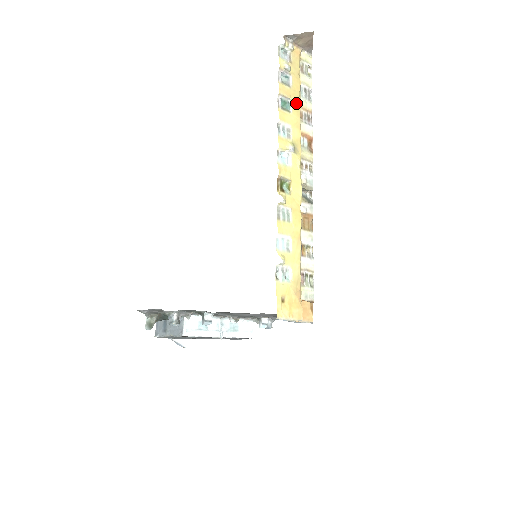
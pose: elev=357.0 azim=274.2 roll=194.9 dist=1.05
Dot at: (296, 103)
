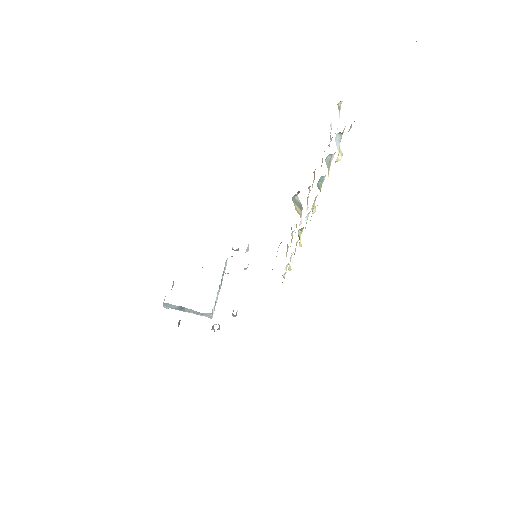
Dot at: occluded
